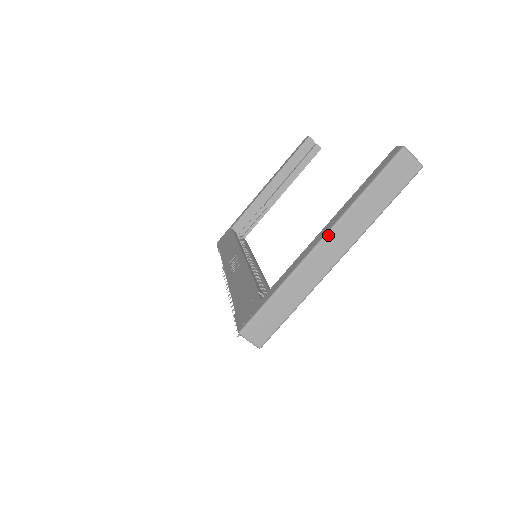
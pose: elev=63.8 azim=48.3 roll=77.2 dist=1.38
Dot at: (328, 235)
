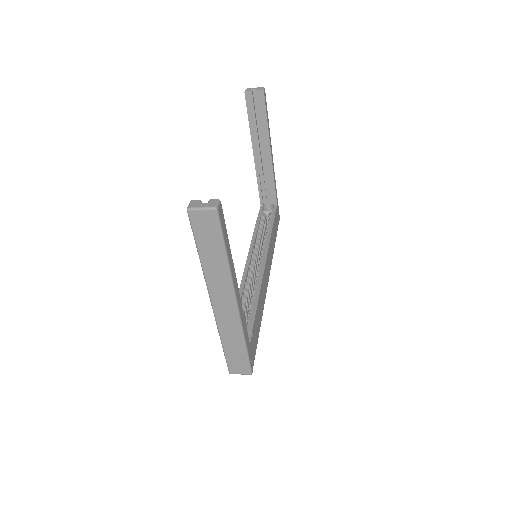
Dot at: (210, 296)
